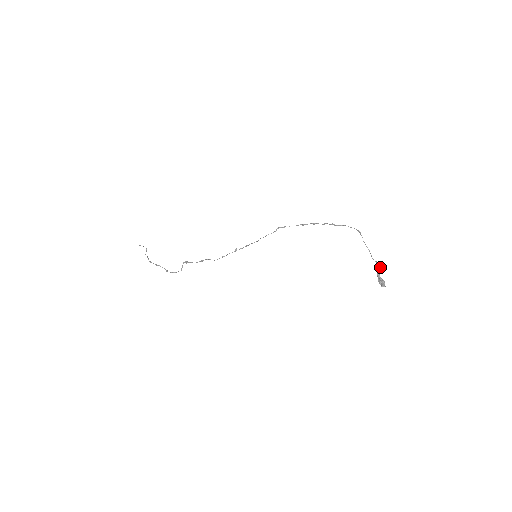
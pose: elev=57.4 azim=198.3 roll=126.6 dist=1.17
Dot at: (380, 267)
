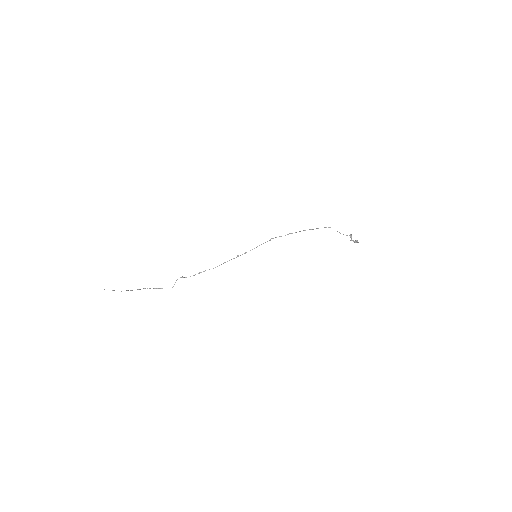
Dot at: occluded
